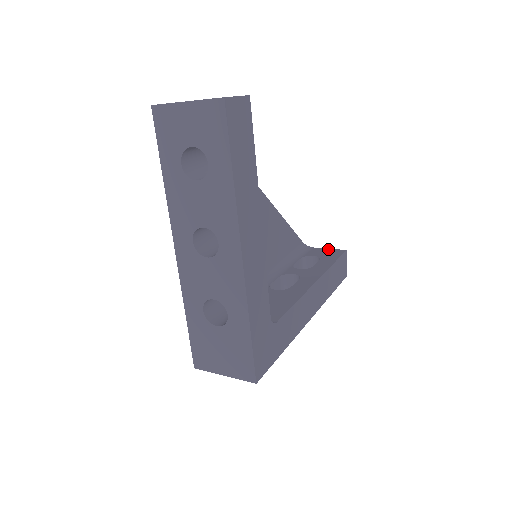
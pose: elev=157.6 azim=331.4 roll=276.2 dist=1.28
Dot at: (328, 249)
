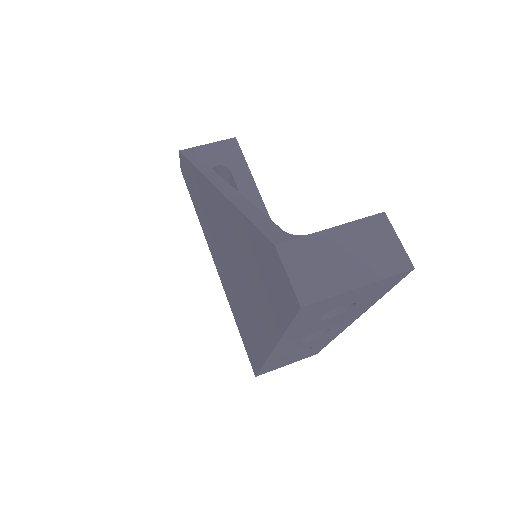
Dot at: (217, 144)
